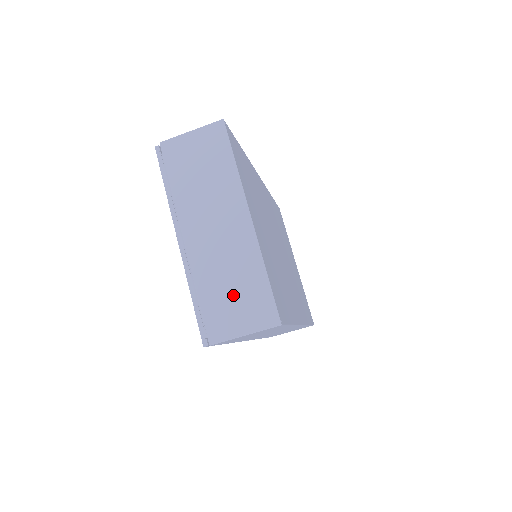
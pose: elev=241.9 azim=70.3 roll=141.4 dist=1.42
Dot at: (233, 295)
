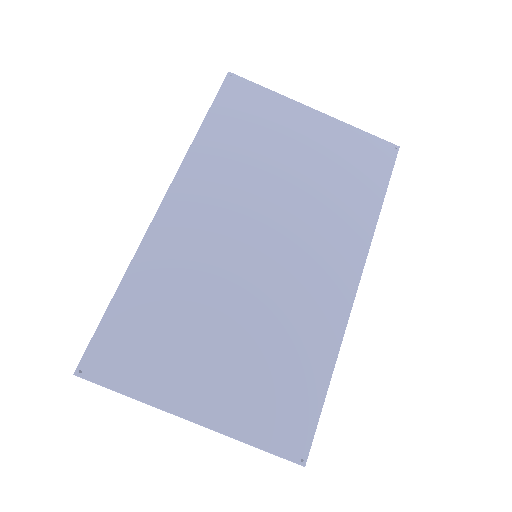
Dot at: occluded
